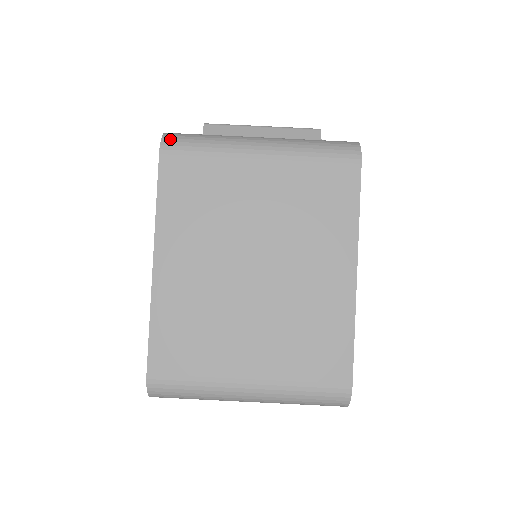
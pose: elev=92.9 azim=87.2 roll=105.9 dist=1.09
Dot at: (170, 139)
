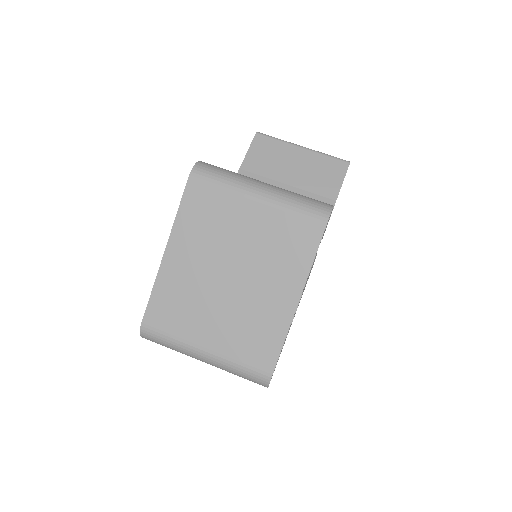
Dot at: (199, 169)
